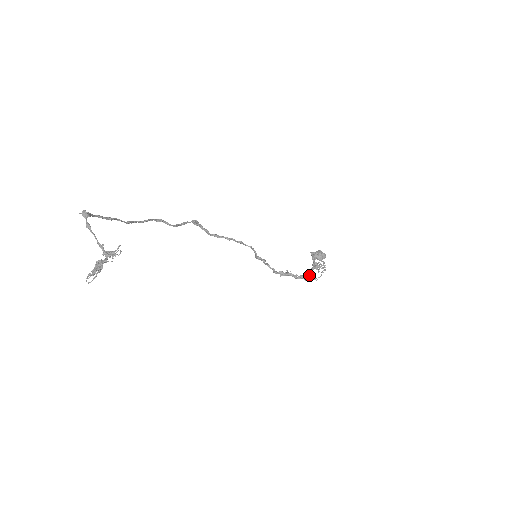
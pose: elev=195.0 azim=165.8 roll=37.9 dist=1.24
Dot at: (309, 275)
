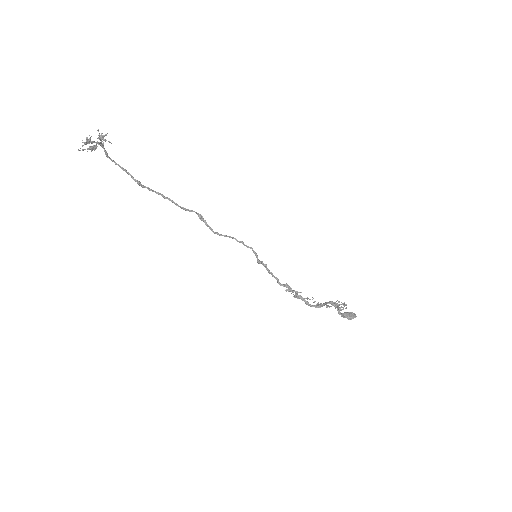
Dot at: (324, 305)
